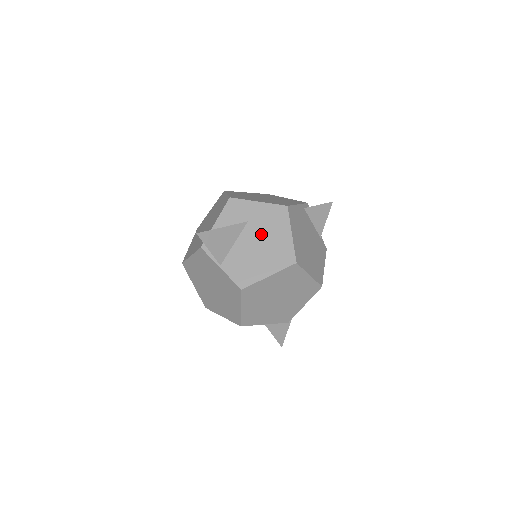
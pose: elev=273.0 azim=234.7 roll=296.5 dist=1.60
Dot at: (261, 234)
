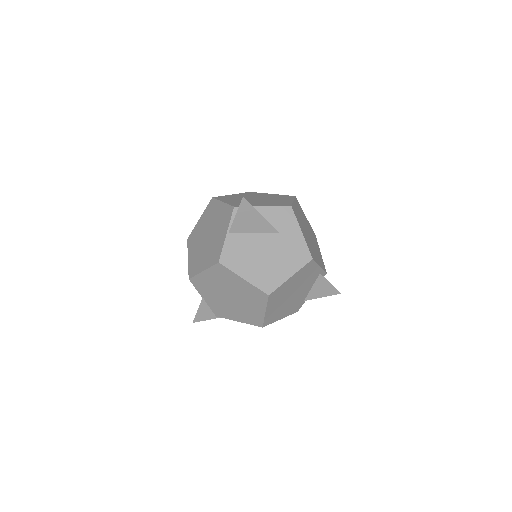
Dot at: (276, 251)
